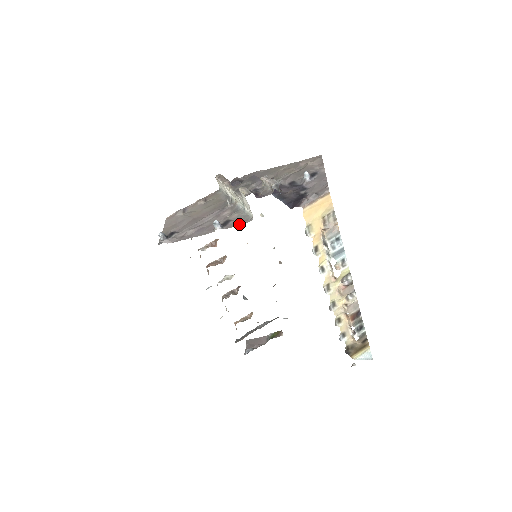
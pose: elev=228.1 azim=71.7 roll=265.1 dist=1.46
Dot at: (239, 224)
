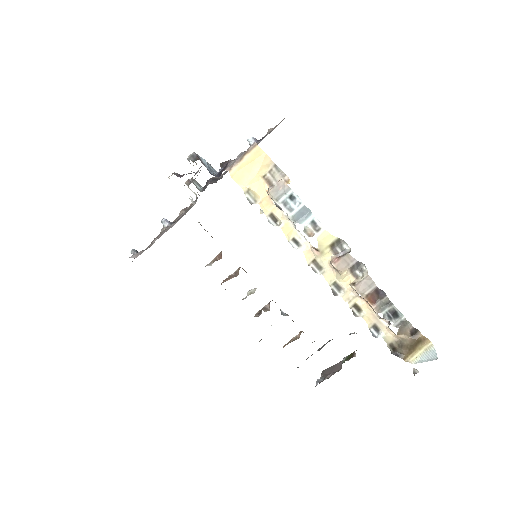
Dot at: occluded
